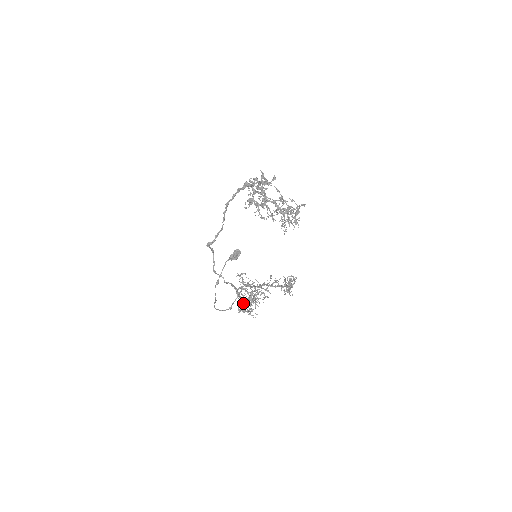
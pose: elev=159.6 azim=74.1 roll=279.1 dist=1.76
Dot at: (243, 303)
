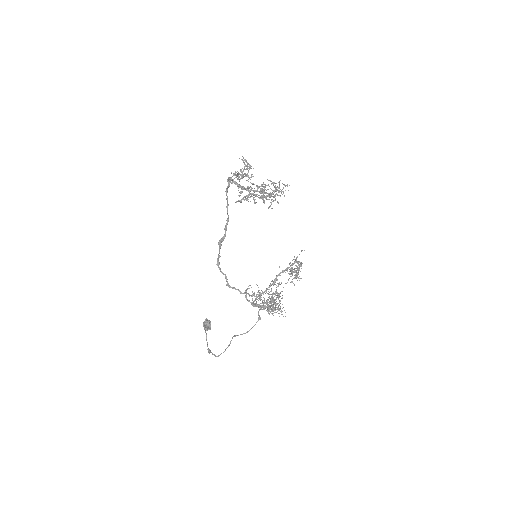
Dot at: (267, 307)
